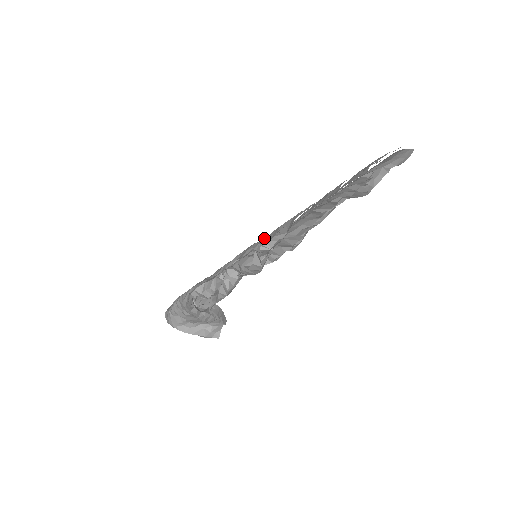
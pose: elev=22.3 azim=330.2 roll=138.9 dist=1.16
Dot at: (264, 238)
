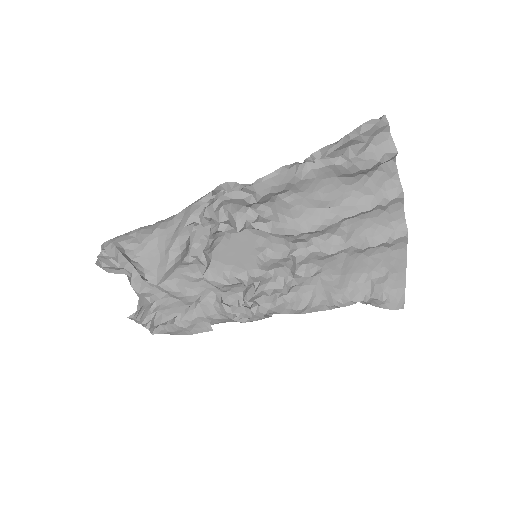
Dot at: (243, 289)
